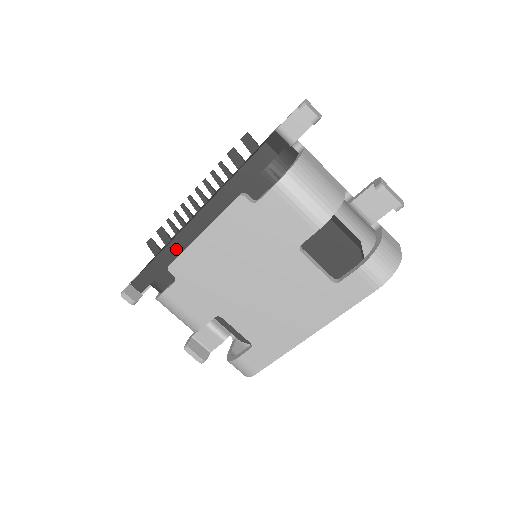
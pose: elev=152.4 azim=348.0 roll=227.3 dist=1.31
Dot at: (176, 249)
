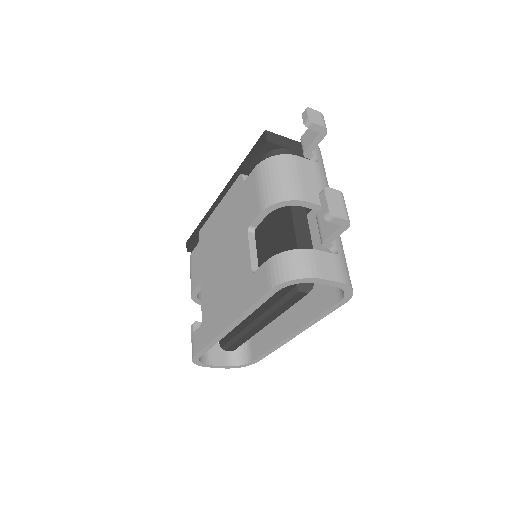
Dot at: (208, 217)
